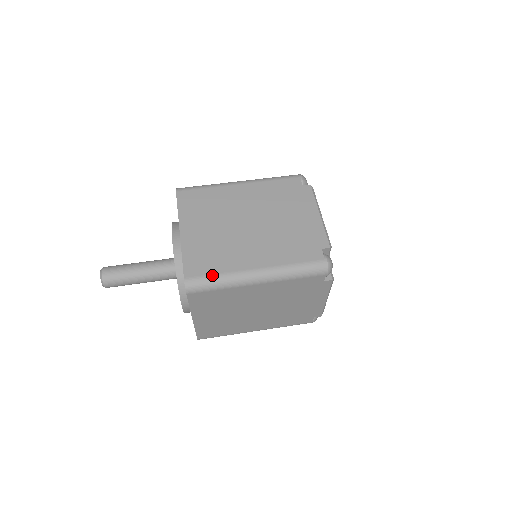
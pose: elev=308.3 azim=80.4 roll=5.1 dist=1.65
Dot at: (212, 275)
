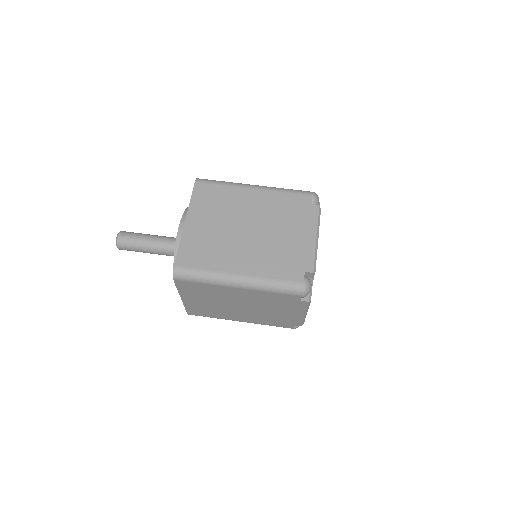
Dot at: (199, 269)
